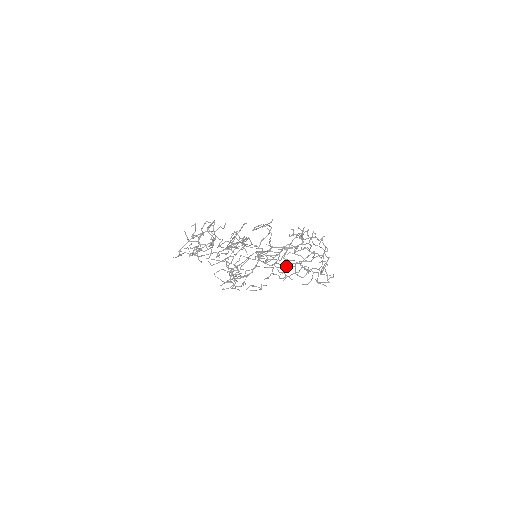
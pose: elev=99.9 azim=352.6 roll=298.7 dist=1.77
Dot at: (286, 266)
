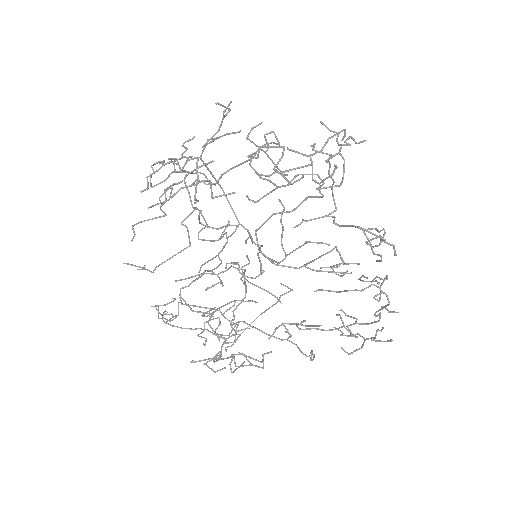
Dot at: (293, 150)
